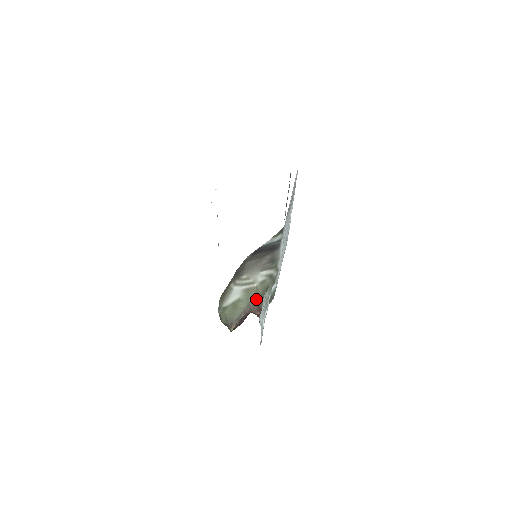
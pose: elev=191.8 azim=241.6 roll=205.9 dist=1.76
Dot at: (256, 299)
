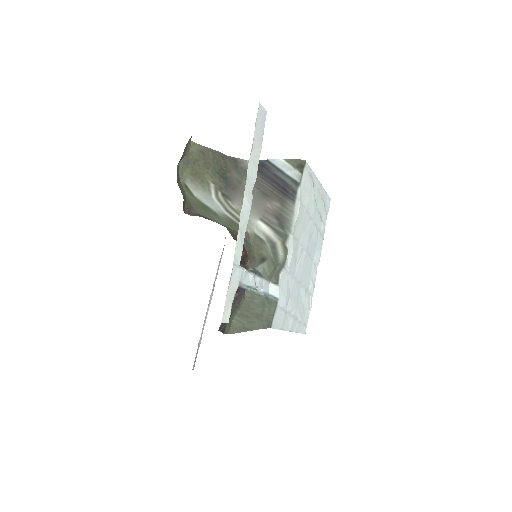
Dot at: occluded
